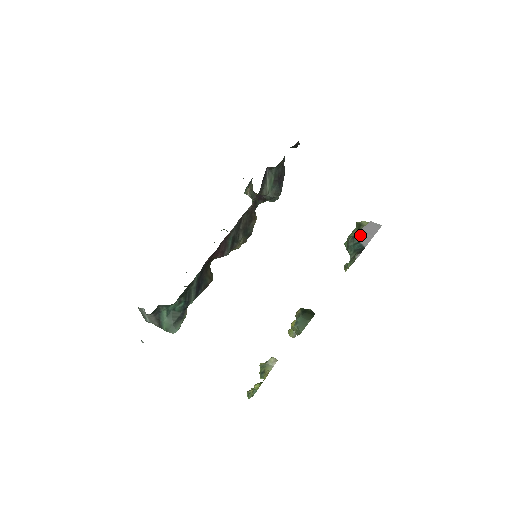
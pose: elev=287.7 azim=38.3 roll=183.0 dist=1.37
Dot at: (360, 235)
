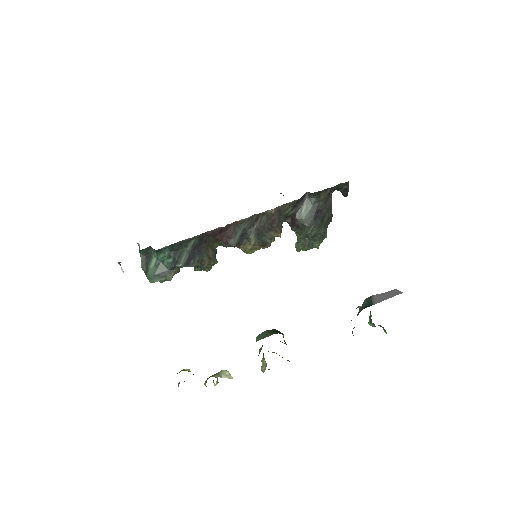
Dot at: (377, 296)
